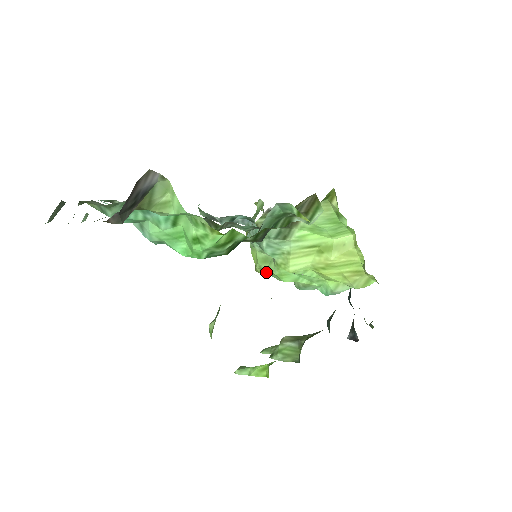
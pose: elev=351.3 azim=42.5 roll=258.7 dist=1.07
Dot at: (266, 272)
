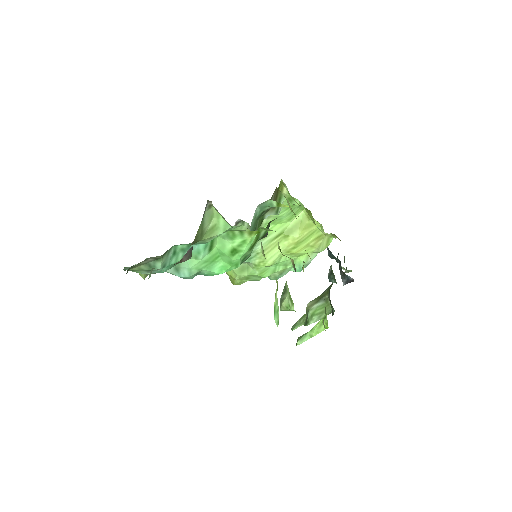
Dot at: (246, 279)
